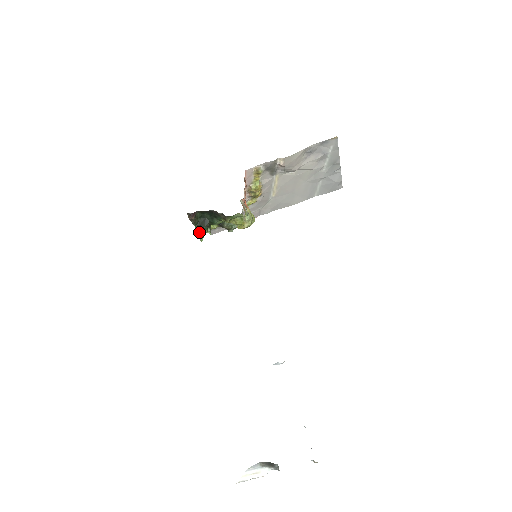
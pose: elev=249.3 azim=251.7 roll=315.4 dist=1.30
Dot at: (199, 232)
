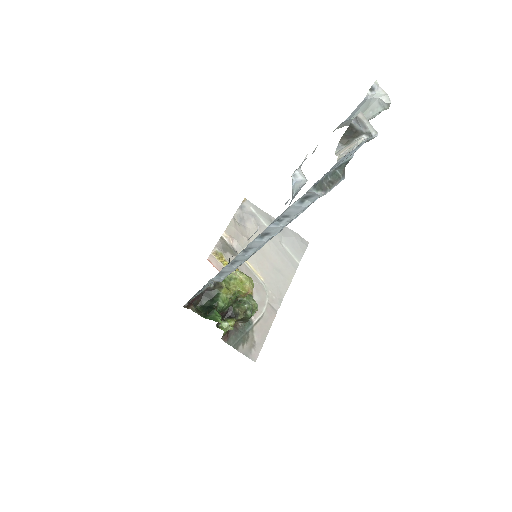
Dot at: (212, 319)
